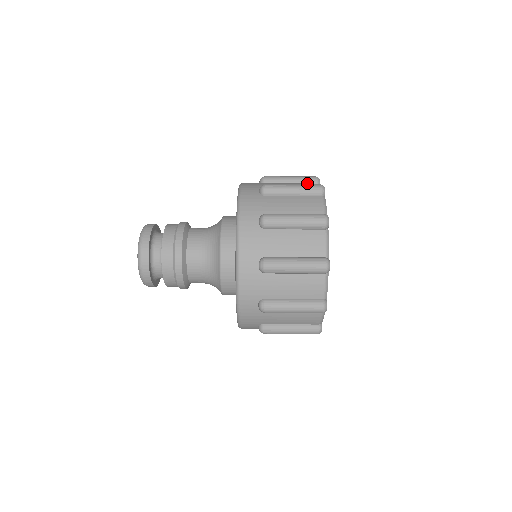
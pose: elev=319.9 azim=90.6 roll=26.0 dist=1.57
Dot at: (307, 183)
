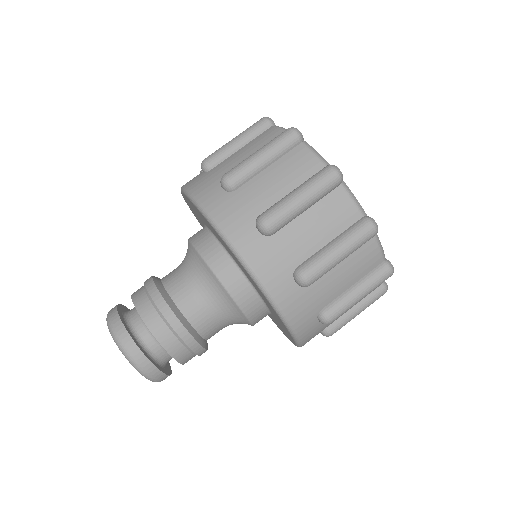
Dot at: occluded
